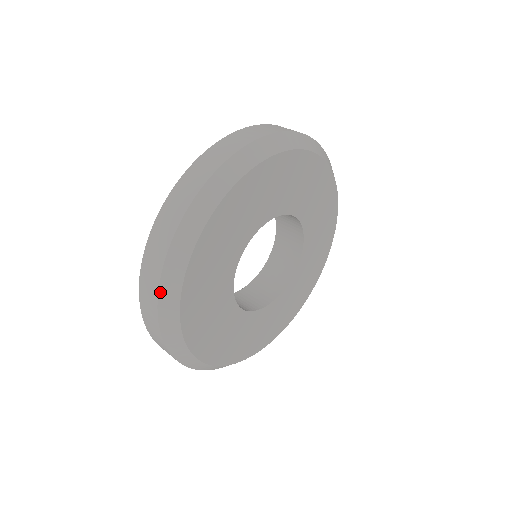
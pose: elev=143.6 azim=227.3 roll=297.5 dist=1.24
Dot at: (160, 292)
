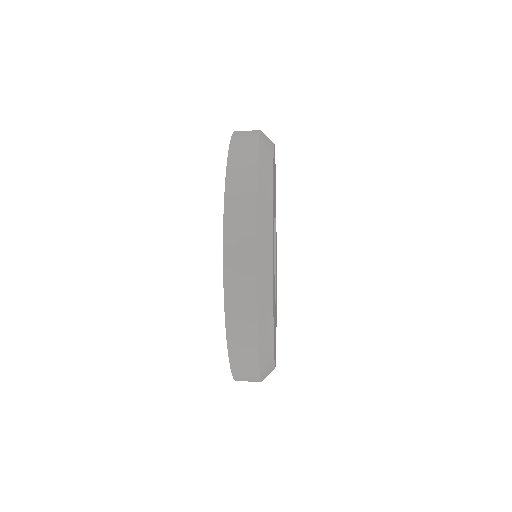
Dot at: (258, 173)
